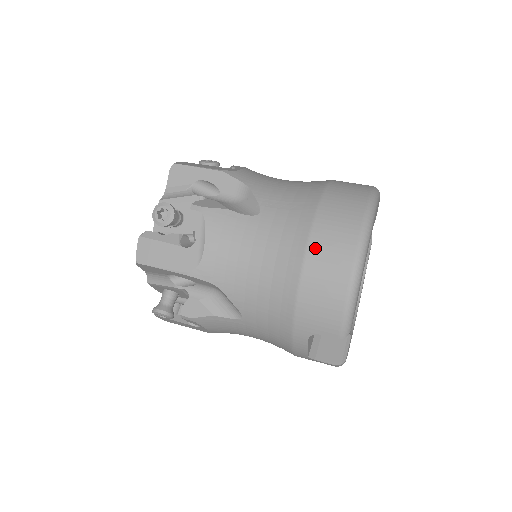
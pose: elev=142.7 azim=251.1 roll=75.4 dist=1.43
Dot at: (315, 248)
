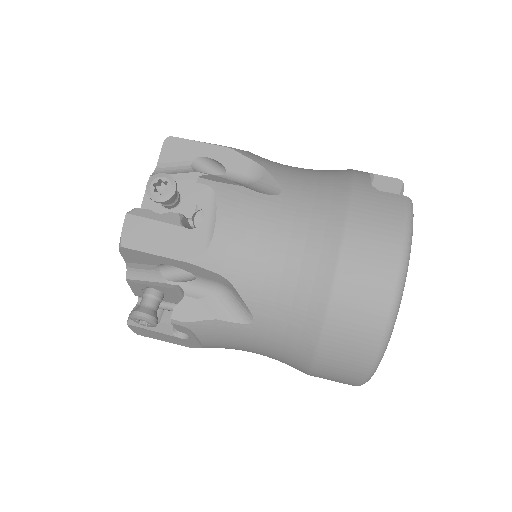
Dot at: (321, 367)
